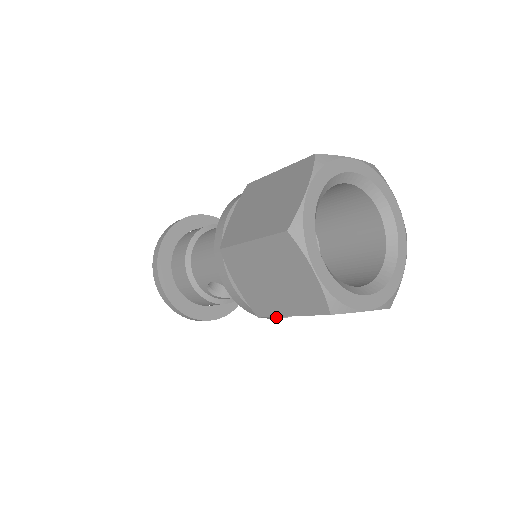
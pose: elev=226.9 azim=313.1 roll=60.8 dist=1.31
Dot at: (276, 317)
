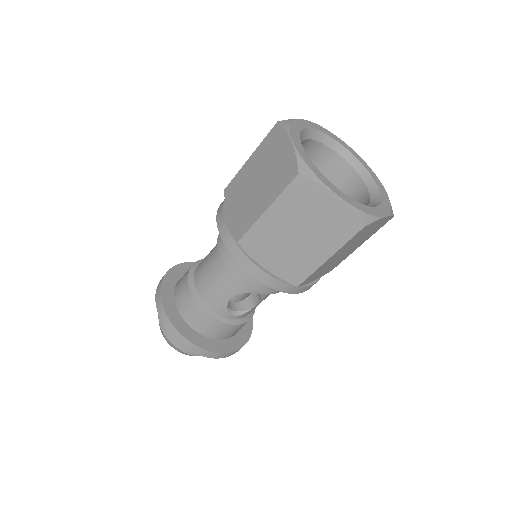
Dot at: (308, 285)
